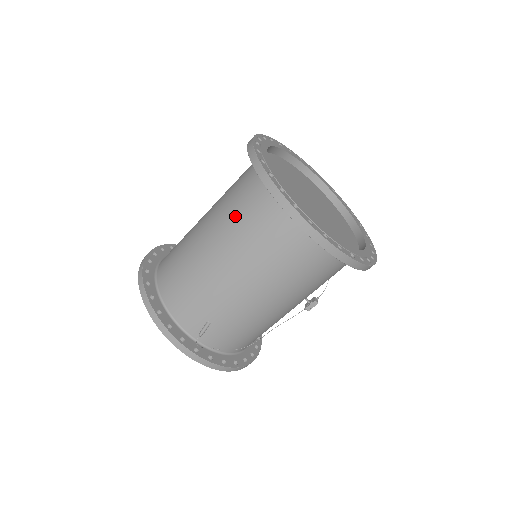
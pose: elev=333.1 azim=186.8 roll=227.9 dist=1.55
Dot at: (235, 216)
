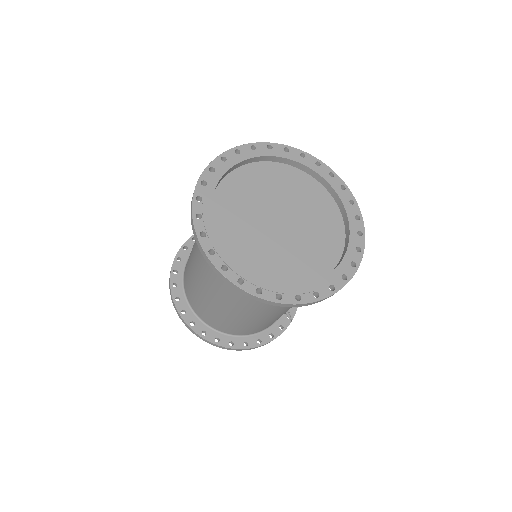
Dot at: (272, 306)
